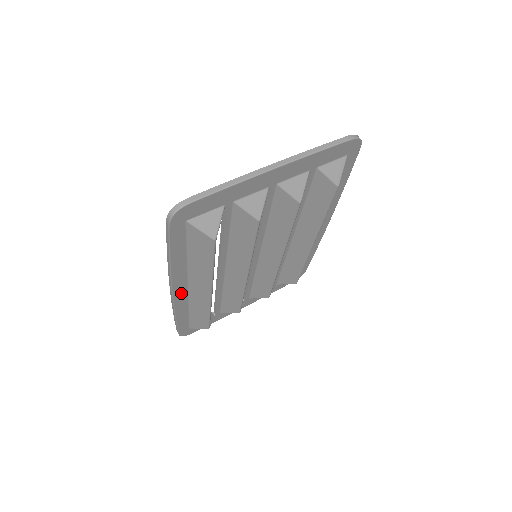
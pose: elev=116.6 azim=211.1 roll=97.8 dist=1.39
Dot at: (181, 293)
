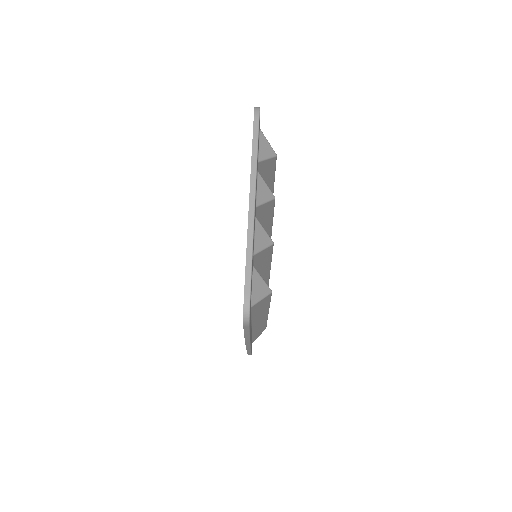
Dot at: occluded
